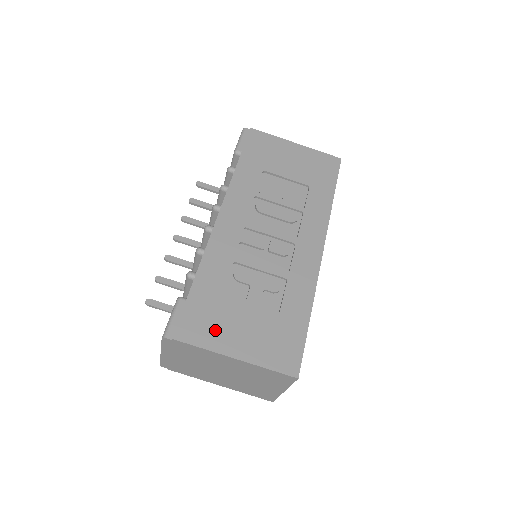
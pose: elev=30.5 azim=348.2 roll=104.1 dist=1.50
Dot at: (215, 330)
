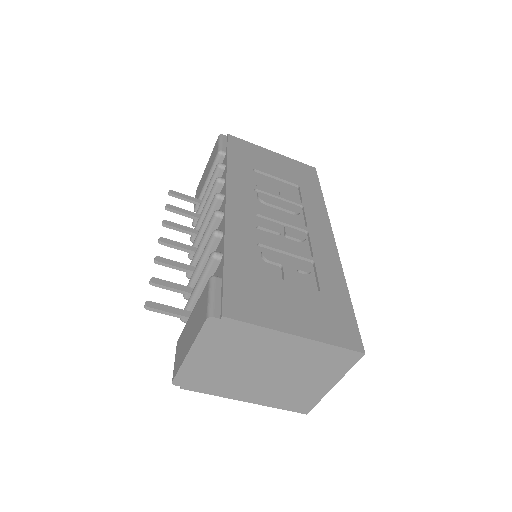
Dot at: (265, 307)
